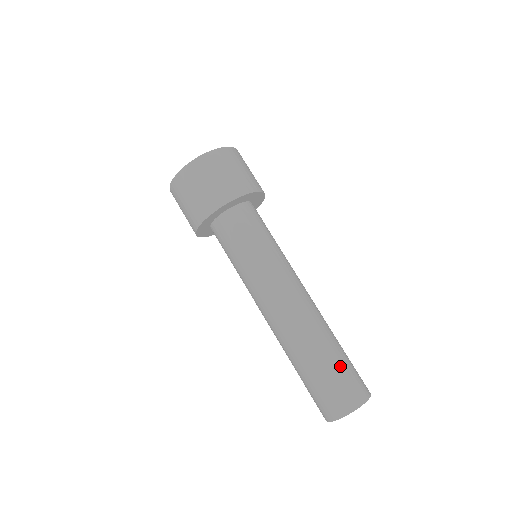
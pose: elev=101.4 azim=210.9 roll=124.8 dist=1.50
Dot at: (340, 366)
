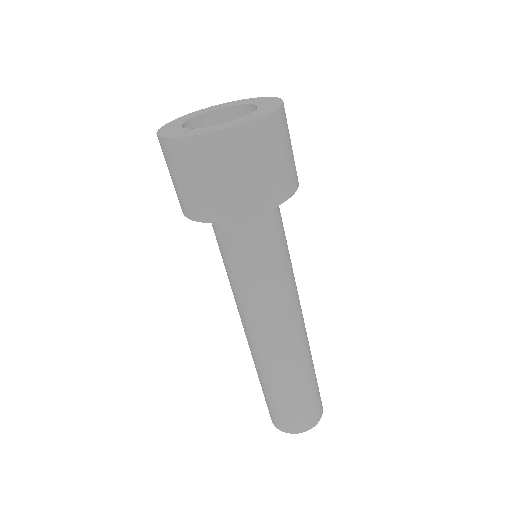
Dot at: (312, 391)
